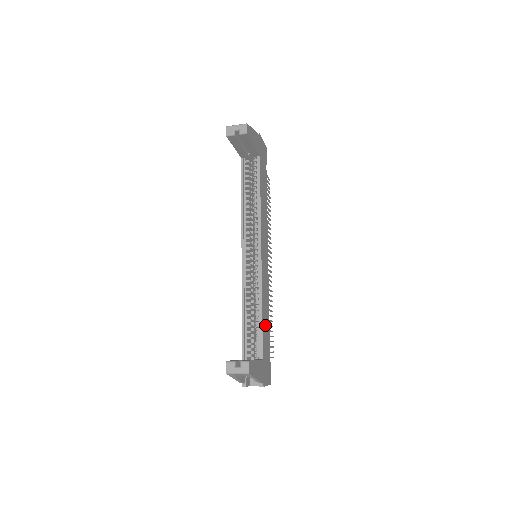
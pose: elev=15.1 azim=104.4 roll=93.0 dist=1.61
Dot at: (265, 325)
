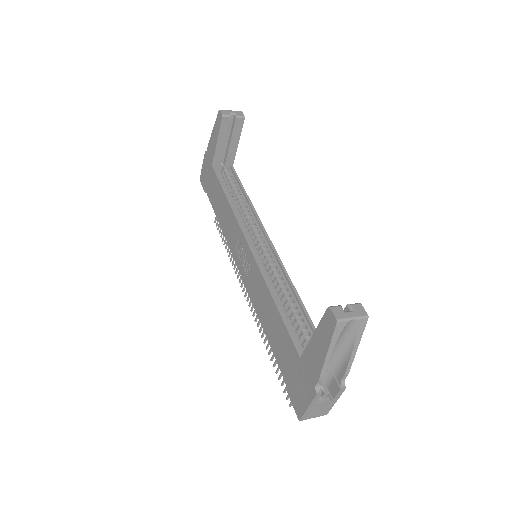
Dot at: occluded
